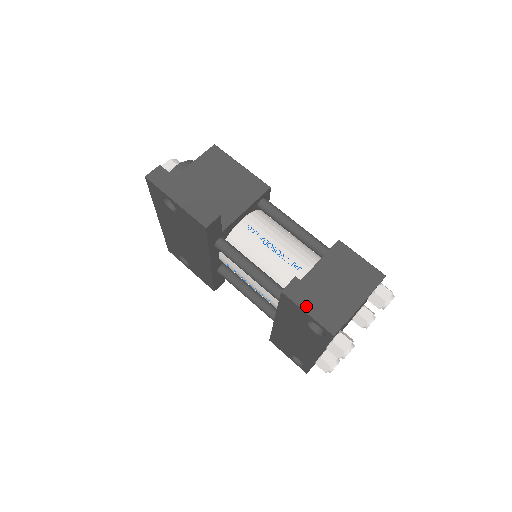
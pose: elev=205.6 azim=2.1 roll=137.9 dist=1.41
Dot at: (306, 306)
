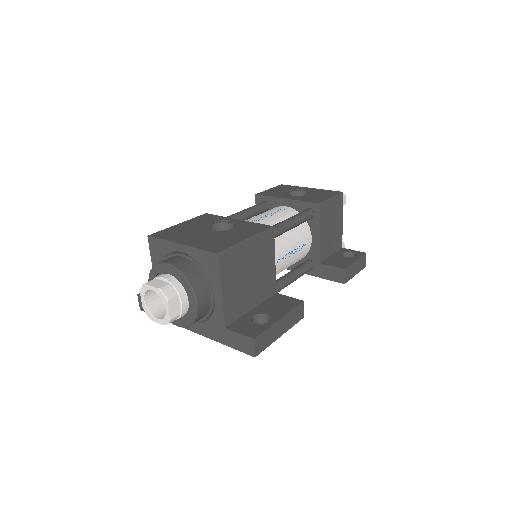
Dot at: (354, 273)
